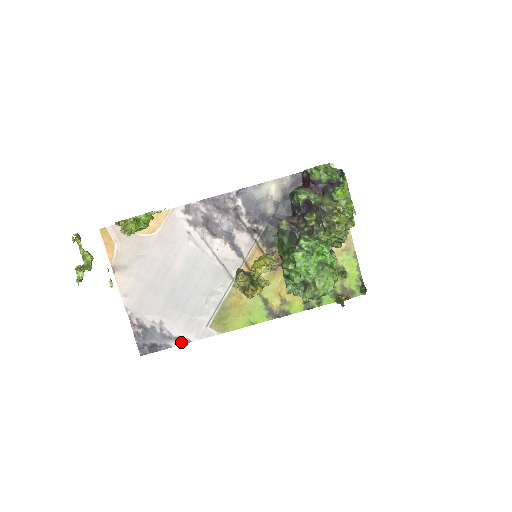
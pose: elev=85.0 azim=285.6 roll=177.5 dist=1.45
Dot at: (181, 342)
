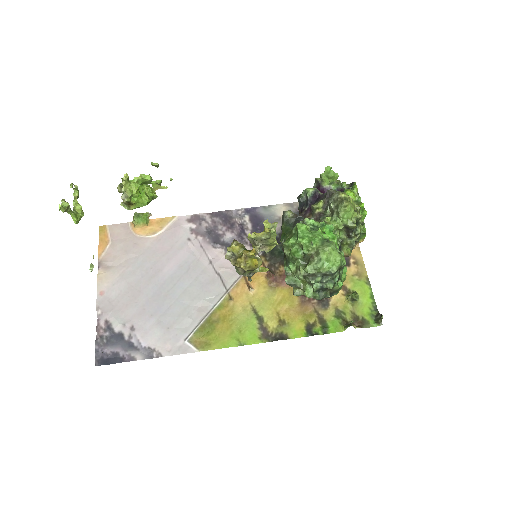
Dot at: (149, 356)
